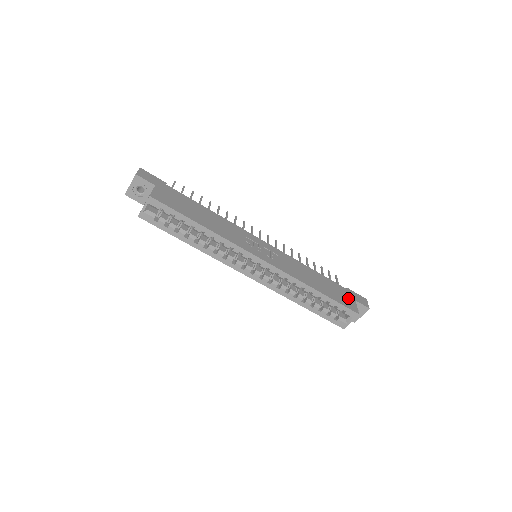
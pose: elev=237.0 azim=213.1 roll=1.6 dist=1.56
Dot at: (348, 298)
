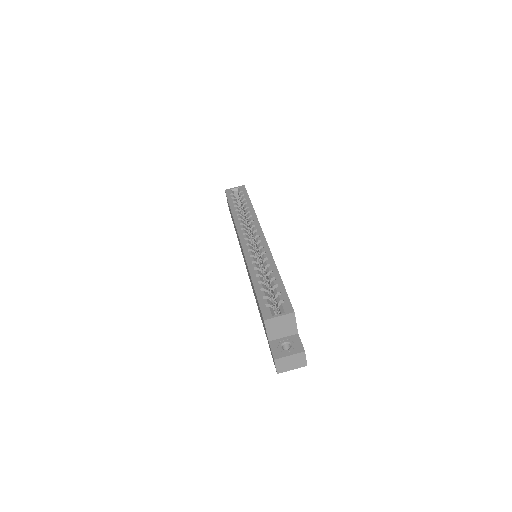
Dot at: occluded
